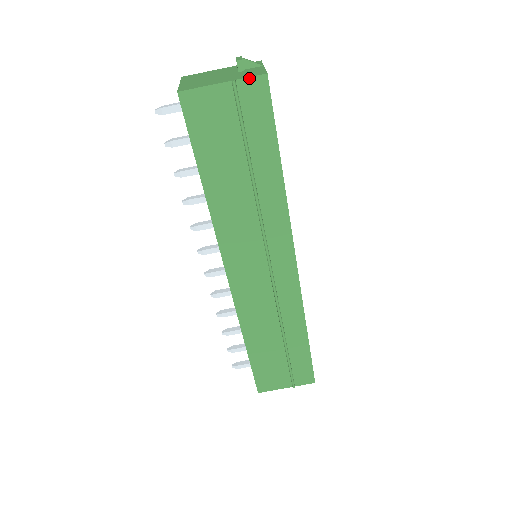
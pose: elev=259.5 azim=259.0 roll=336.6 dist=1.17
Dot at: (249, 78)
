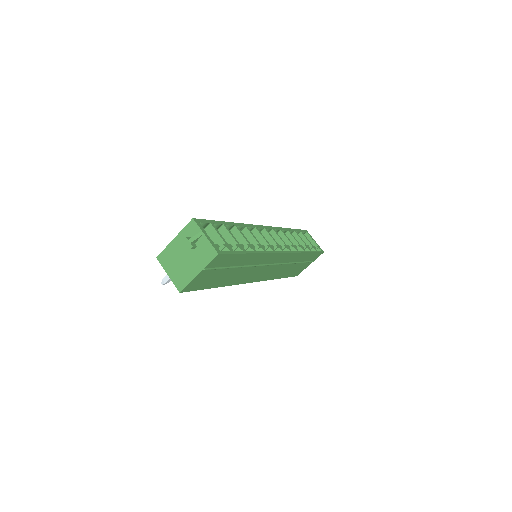
Dot at: (210, 262)
